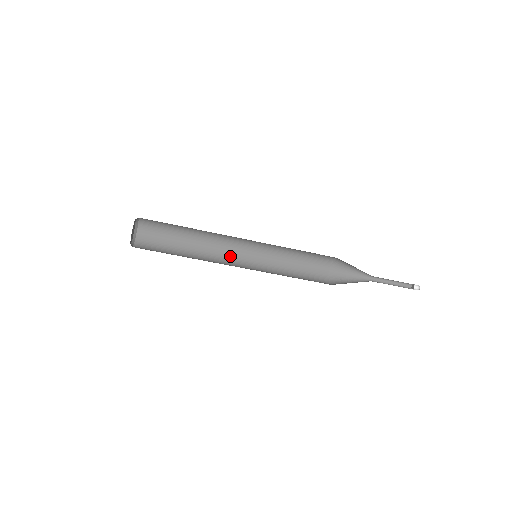
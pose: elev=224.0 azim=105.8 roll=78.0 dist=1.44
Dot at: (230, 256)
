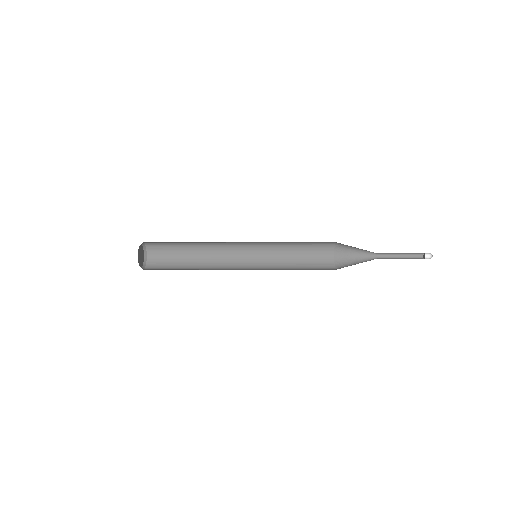
Dot at: (234, 258)
